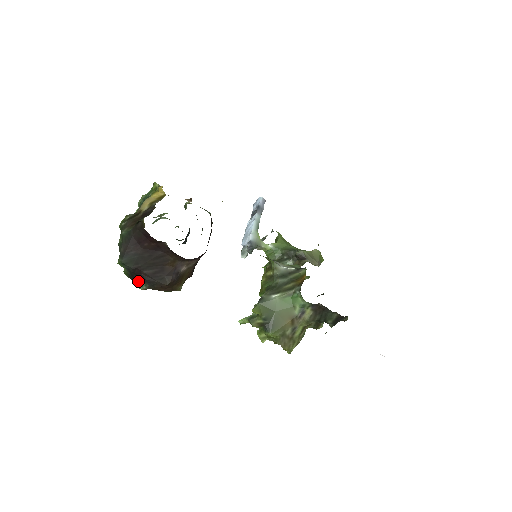
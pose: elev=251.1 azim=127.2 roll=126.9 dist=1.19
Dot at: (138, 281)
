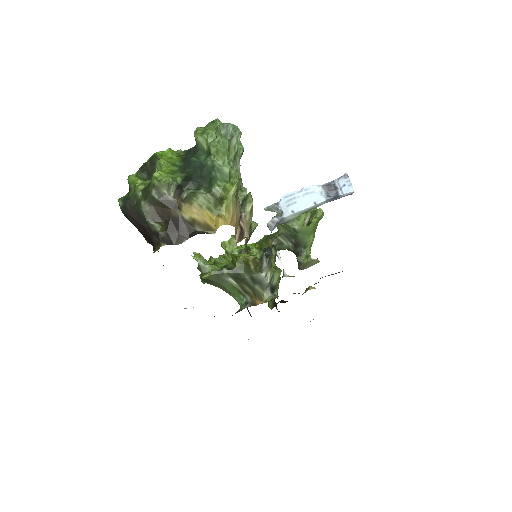
Dot at: occluded
